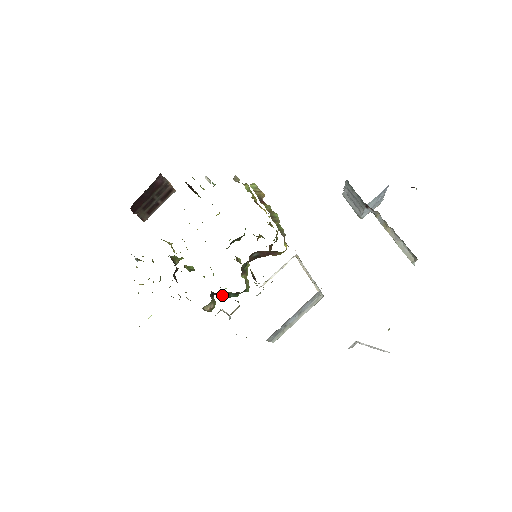
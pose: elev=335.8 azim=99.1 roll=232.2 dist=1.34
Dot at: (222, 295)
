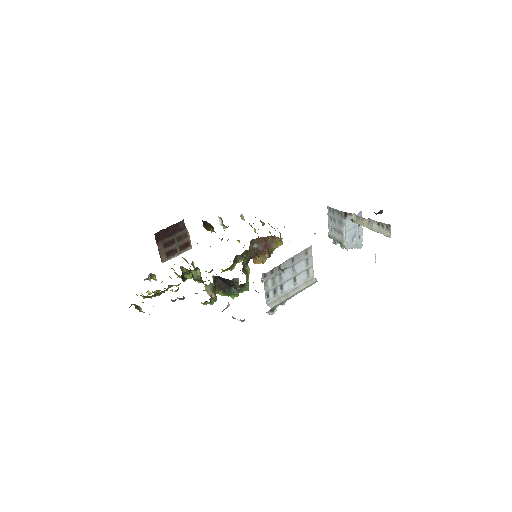
Dot at: (223, 285)
